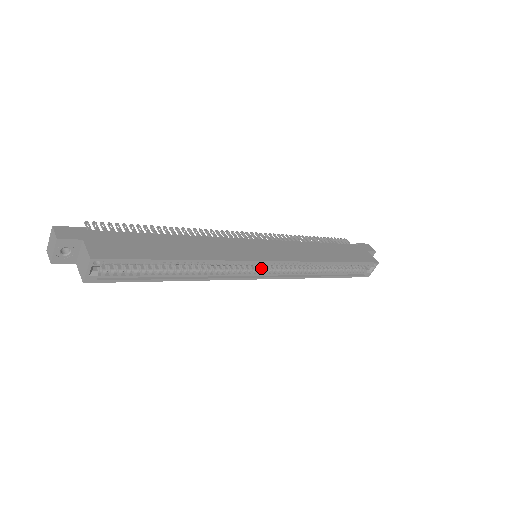
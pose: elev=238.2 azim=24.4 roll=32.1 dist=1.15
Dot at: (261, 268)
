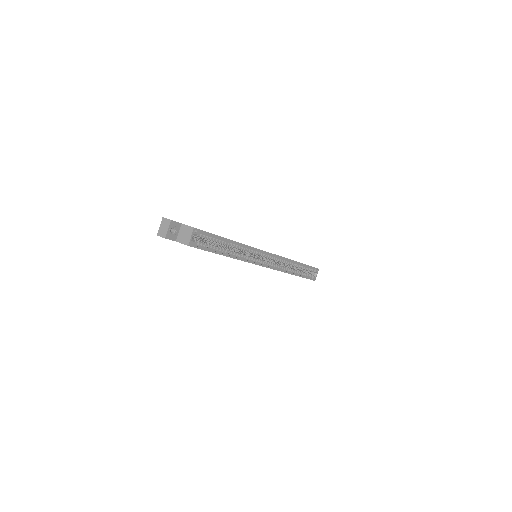
Dot at: (263, 260)
